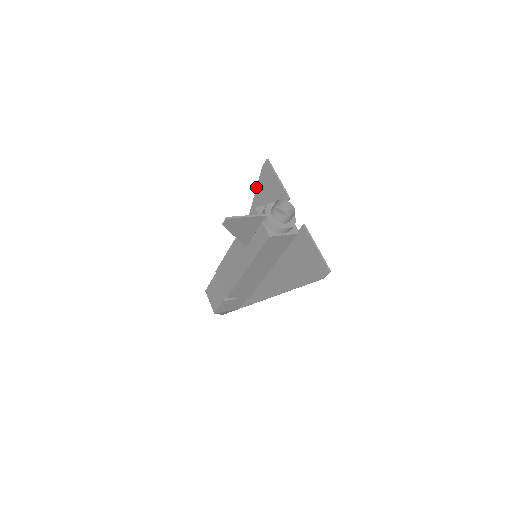
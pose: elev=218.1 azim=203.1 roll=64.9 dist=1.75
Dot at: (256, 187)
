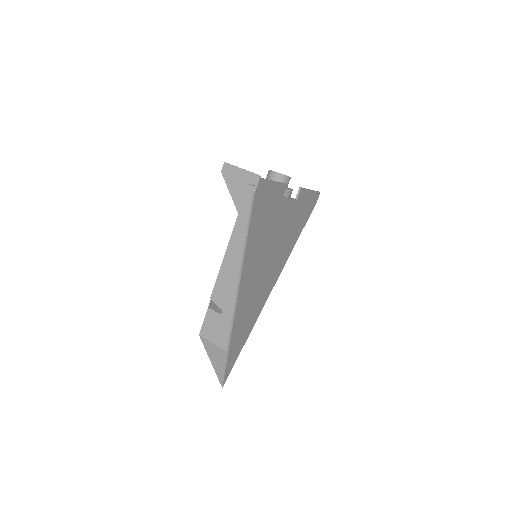
Dot at: (304, 223)
